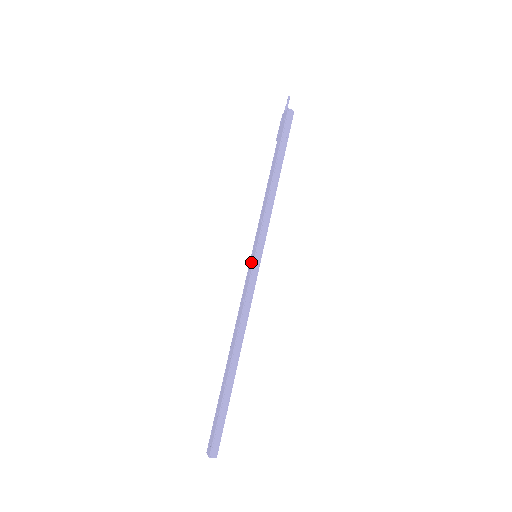
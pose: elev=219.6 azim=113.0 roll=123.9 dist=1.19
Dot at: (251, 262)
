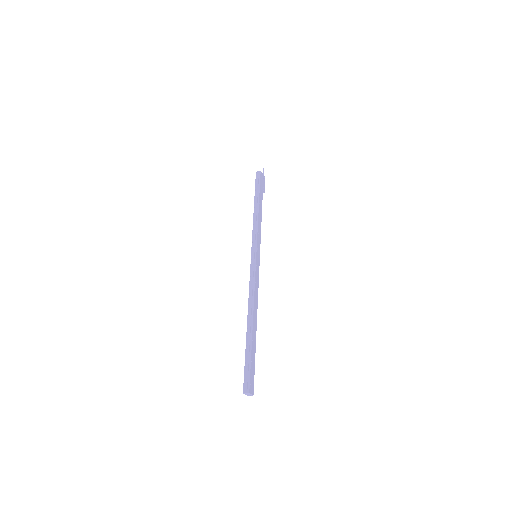
Dot at: occluded
